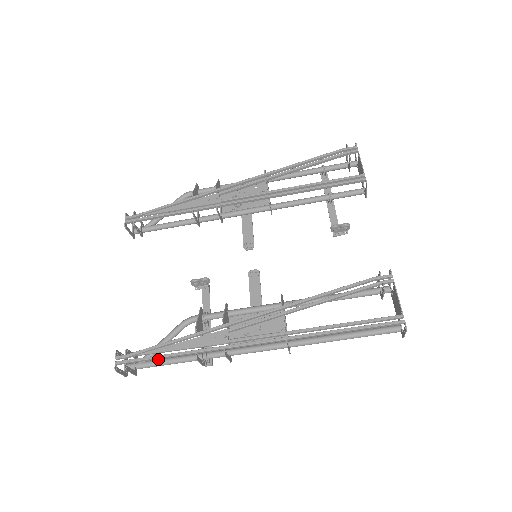
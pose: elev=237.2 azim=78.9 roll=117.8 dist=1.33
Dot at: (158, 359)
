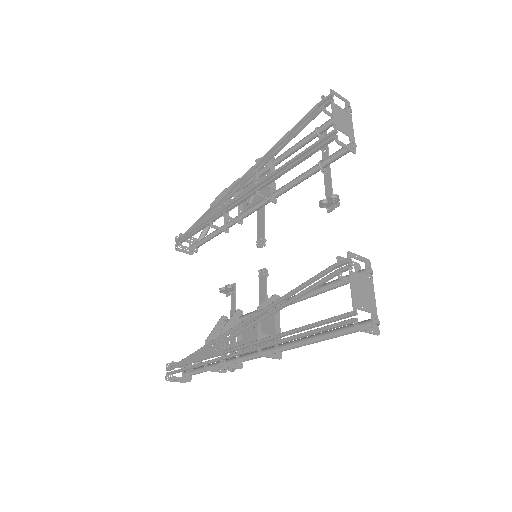
Dot at: (199, 367)
